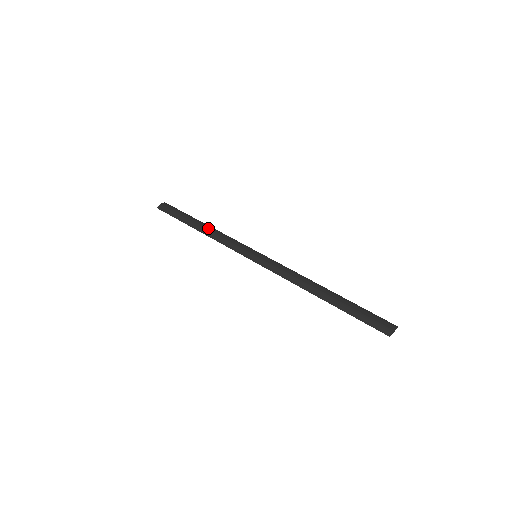
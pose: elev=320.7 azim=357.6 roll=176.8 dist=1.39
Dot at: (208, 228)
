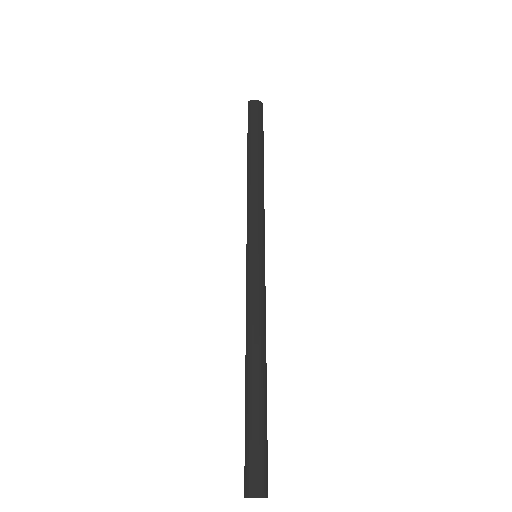
Dot at: (257, 175)
